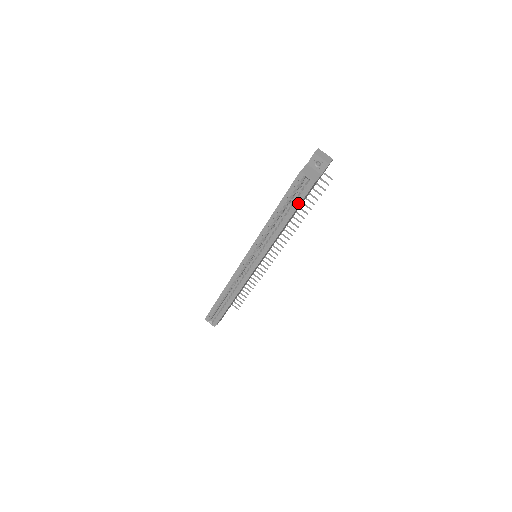
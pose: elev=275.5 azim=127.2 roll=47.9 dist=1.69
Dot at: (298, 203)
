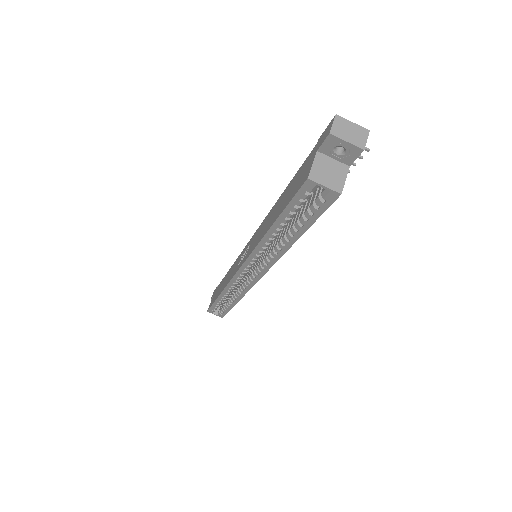
Dot at: (312, 219)
